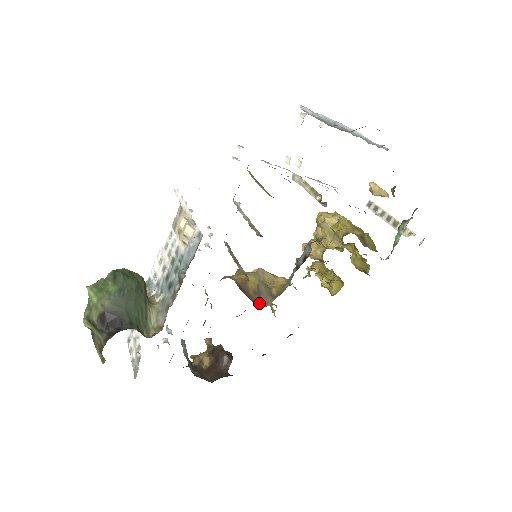
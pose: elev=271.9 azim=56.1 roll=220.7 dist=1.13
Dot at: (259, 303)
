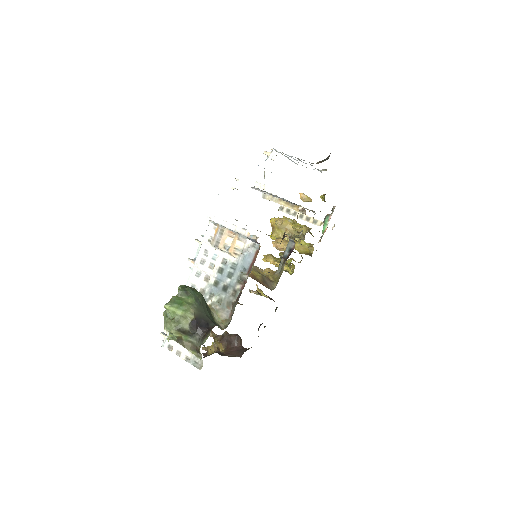
Dot at: (269, 288)
